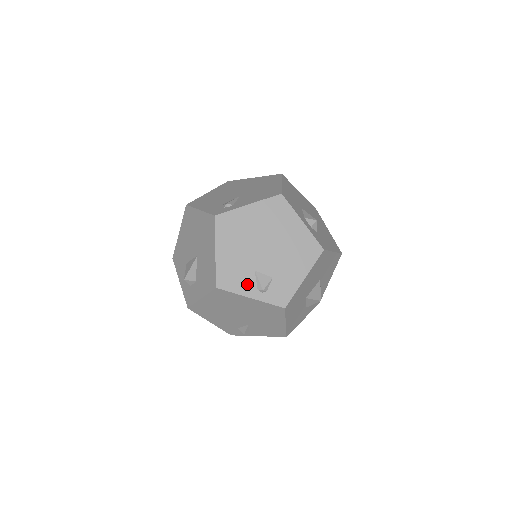
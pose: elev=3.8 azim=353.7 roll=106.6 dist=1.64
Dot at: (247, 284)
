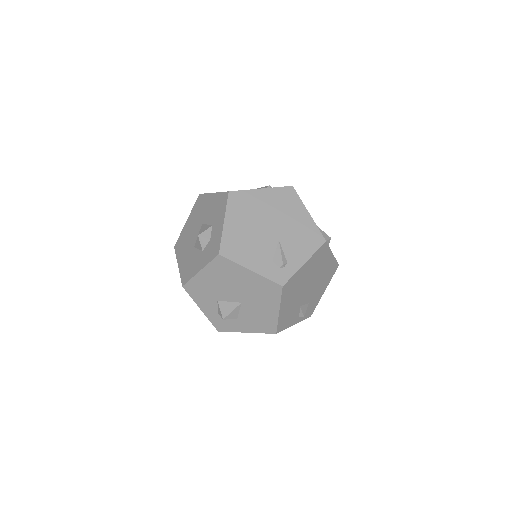
Dot at: (294, 318)
